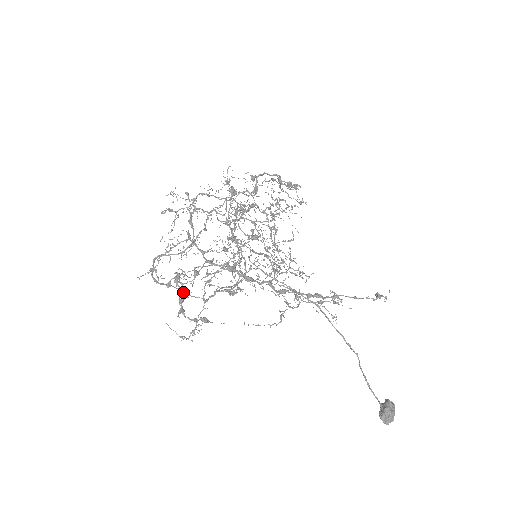
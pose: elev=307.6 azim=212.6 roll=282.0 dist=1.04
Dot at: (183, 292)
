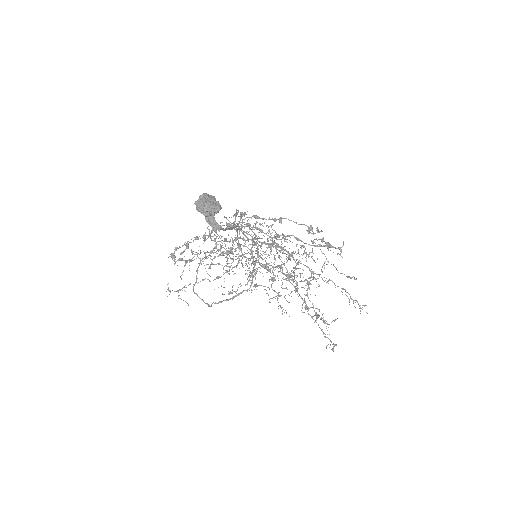
Dot at: occluded
